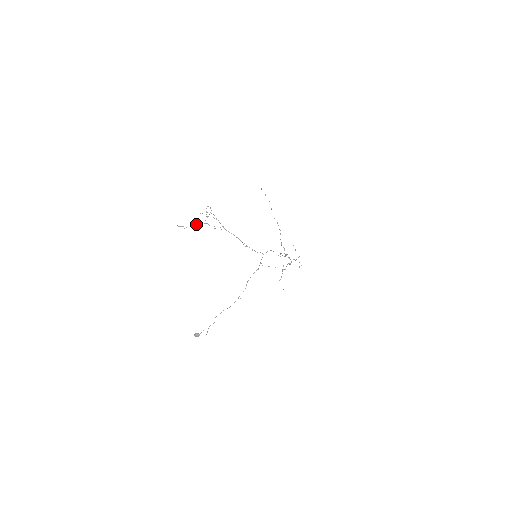
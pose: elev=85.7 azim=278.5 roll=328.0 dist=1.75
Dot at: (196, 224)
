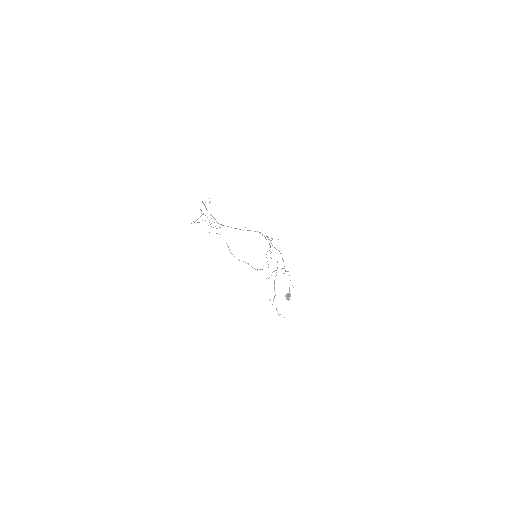
Dot at: (205, 220)
